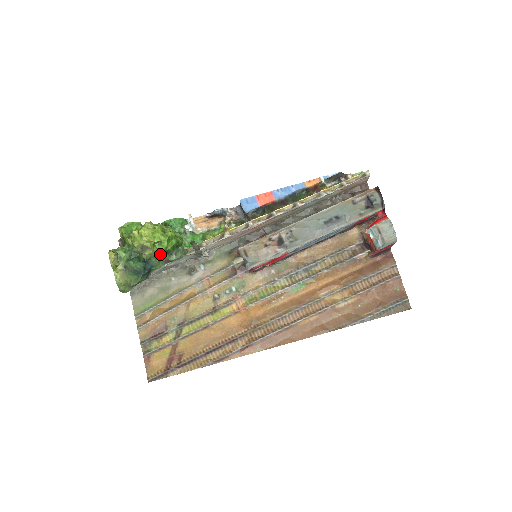
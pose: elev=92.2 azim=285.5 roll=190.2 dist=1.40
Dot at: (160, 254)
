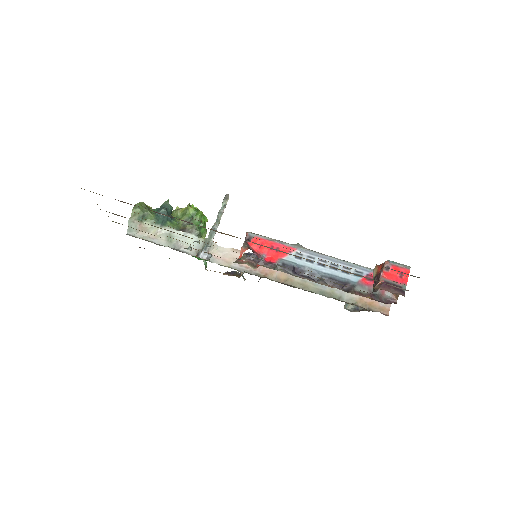
Dot at: (191, 207)
